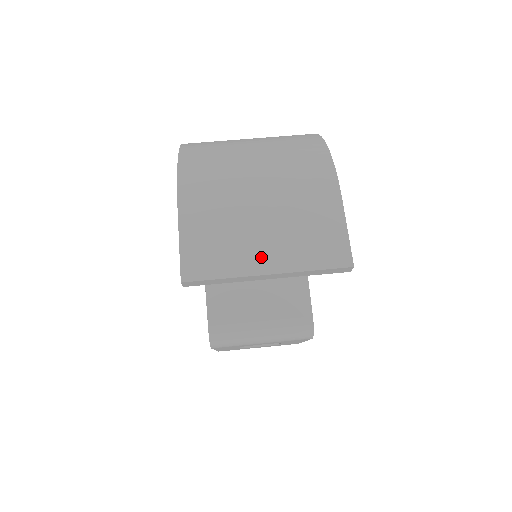
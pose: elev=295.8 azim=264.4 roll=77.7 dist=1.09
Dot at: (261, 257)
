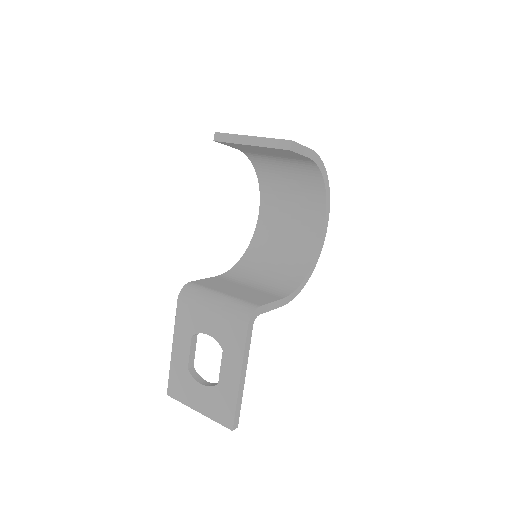
Dot at: occluded
